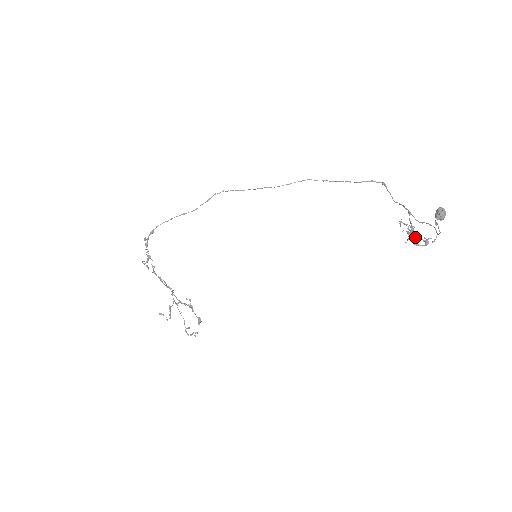
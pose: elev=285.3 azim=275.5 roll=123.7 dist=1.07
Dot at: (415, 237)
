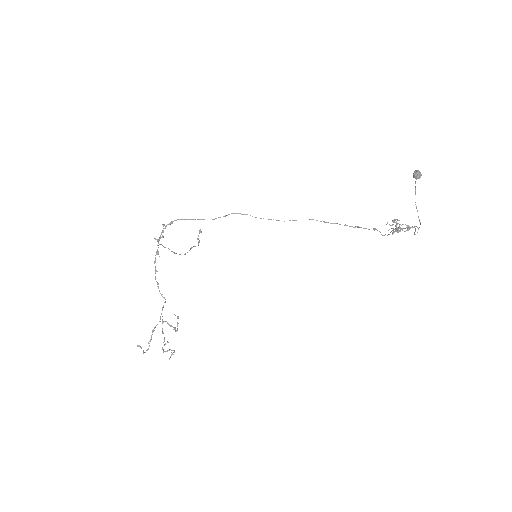
Dot at: (399, 224)
